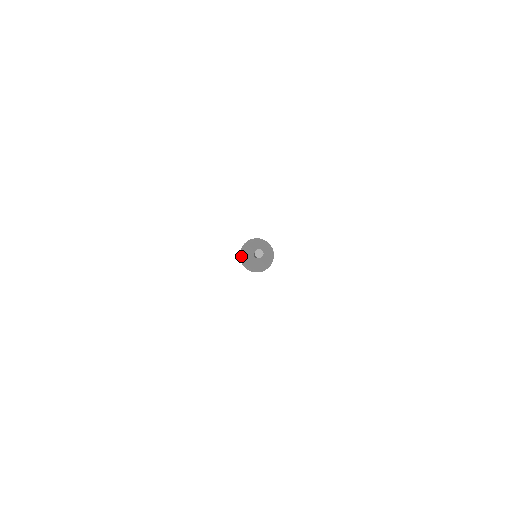
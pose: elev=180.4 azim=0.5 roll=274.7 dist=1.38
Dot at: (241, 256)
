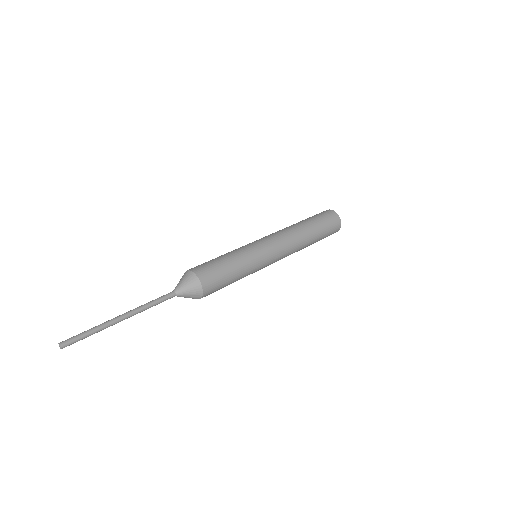
Dot at: (184, 273)
